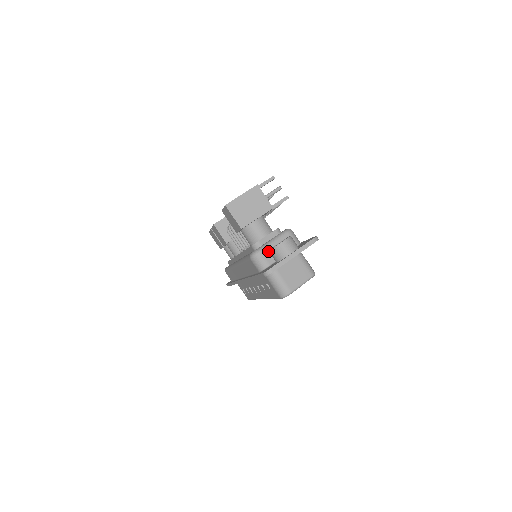
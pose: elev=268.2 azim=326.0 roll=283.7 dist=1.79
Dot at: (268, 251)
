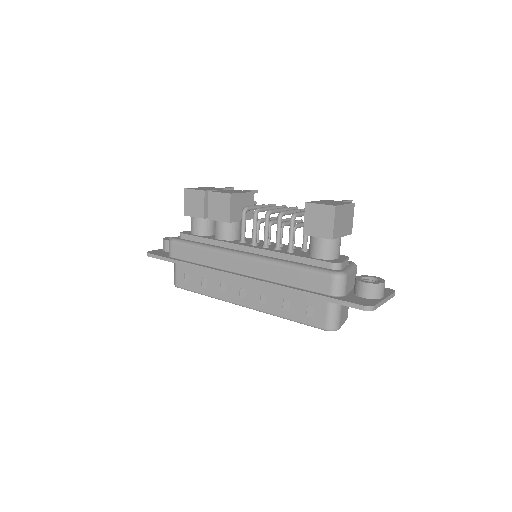
Dot at: (349, 279)
